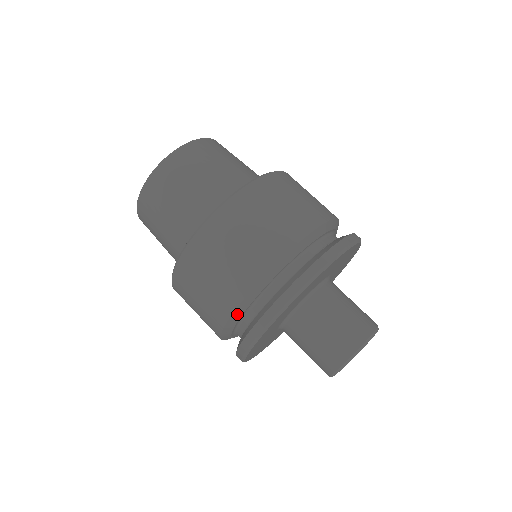
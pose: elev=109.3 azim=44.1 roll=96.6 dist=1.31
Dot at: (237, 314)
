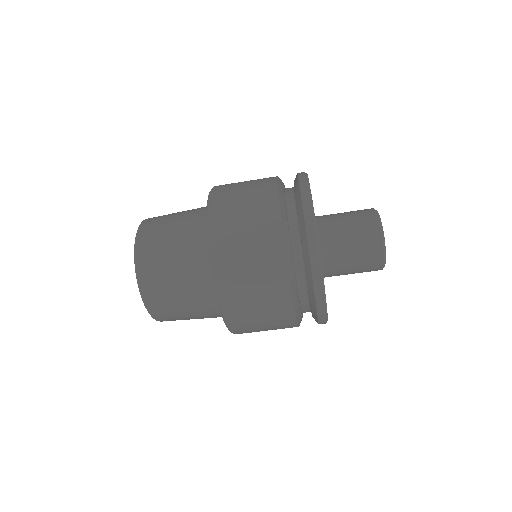
Dot at: occluded
